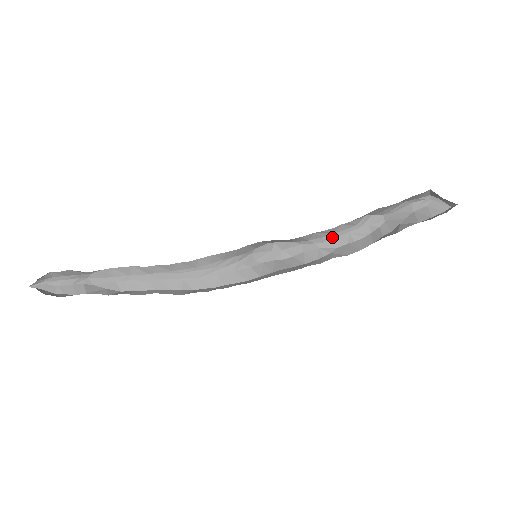
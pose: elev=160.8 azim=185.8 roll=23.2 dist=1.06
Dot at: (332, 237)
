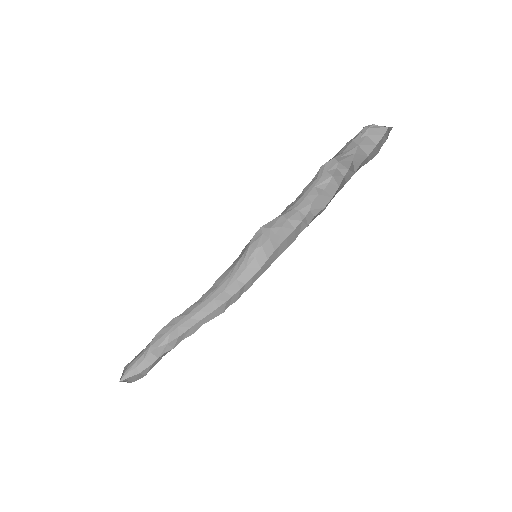
Dot at: (303, 198)
